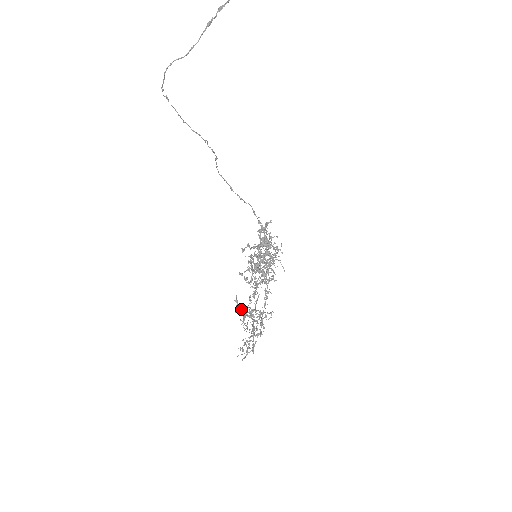
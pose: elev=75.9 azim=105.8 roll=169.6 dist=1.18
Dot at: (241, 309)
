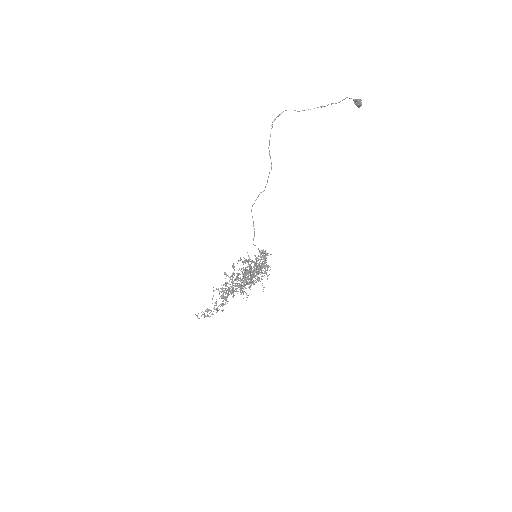
Dot at: (218, 289)
